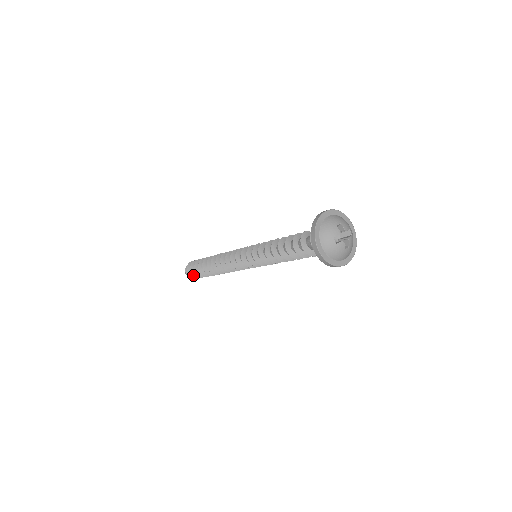
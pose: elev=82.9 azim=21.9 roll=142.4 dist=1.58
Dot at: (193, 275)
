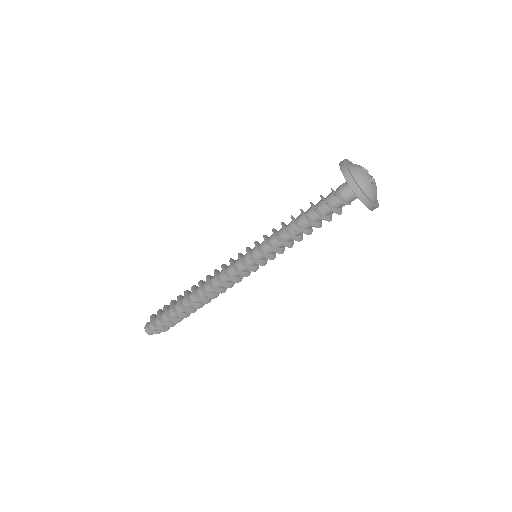
Dot at: (163, 328)
